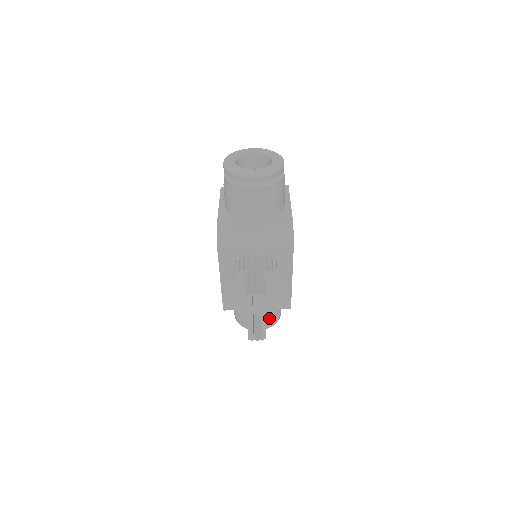
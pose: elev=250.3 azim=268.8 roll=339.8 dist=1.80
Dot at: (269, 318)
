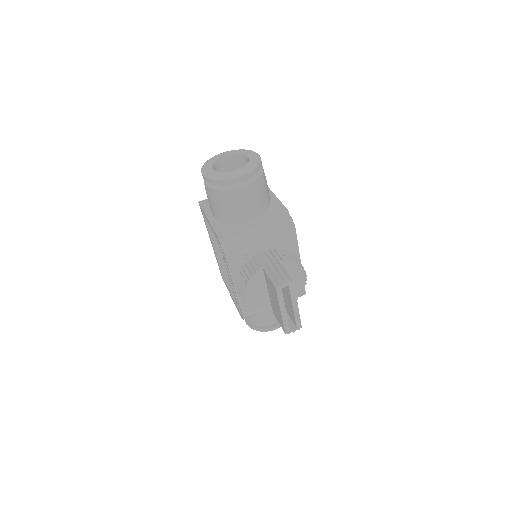
Dot at: occluded
